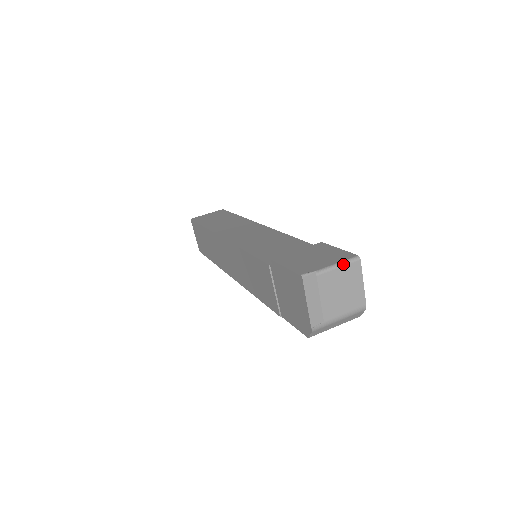
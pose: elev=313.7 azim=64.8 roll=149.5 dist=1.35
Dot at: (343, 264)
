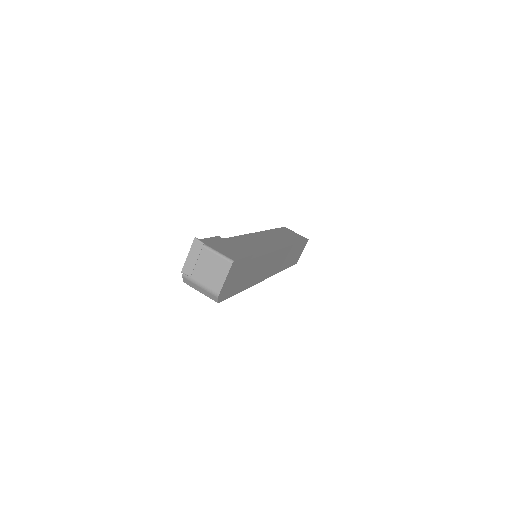
Dot at: (221, 256)
